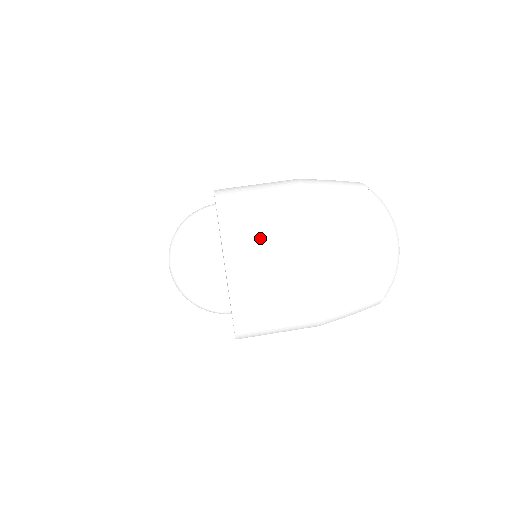
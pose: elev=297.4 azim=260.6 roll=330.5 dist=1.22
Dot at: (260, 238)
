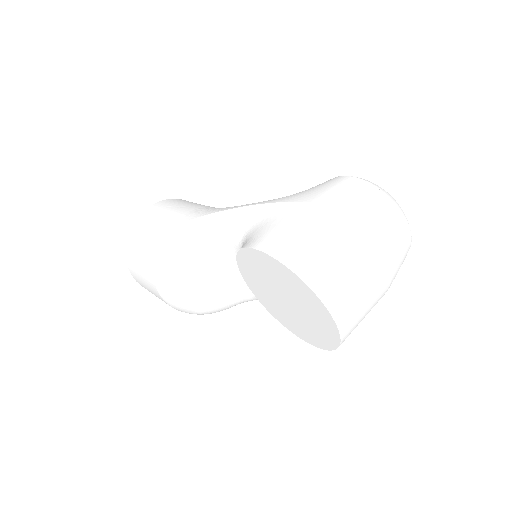
Dot at: (348, 286)
